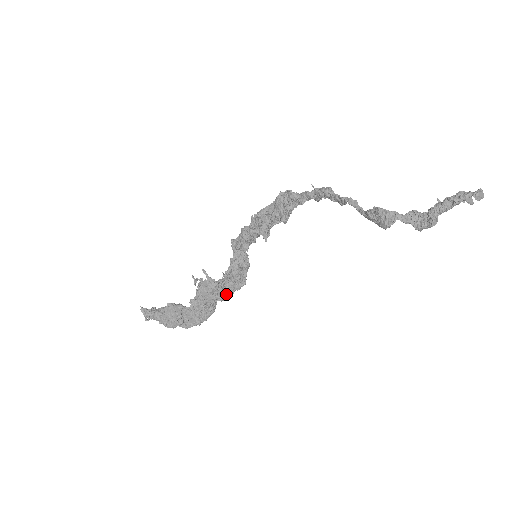
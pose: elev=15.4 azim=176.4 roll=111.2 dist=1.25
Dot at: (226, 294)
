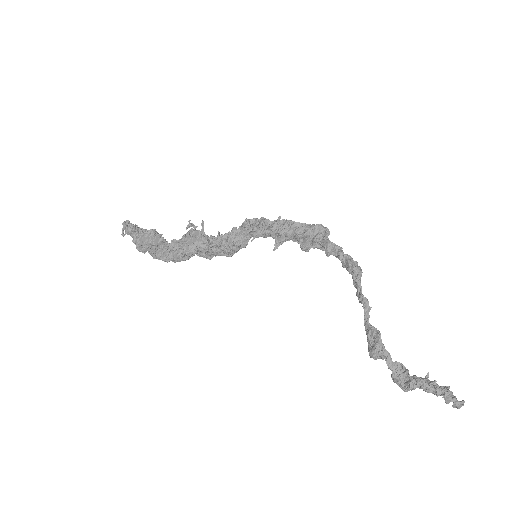
Dot at: (208, 254)
